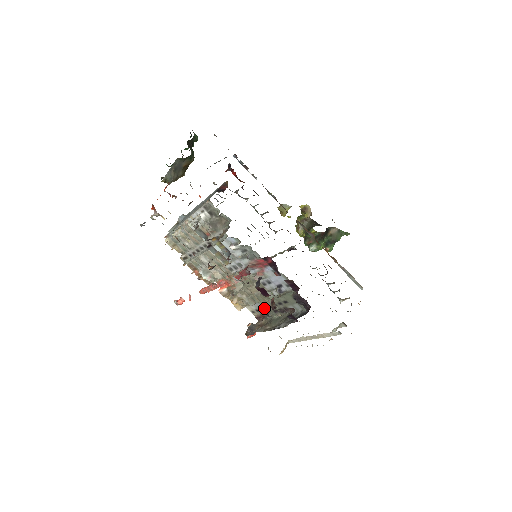
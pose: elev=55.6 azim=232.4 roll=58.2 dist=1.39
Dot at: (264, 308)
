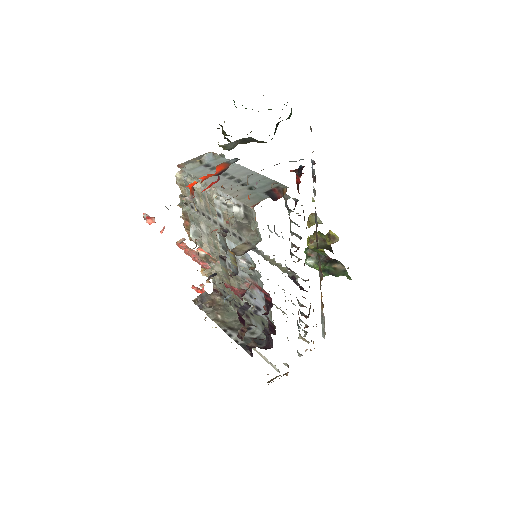
Dot at: (227, 294)
